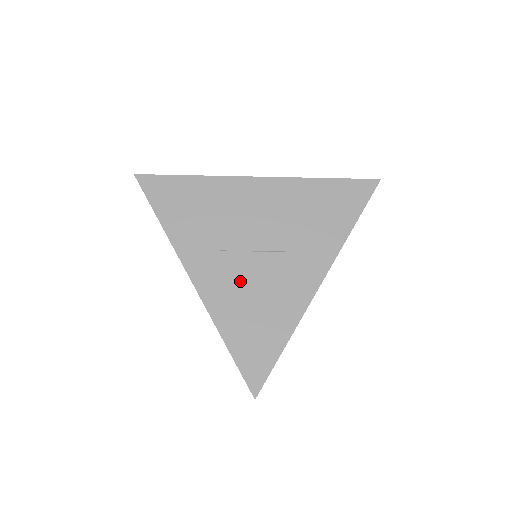
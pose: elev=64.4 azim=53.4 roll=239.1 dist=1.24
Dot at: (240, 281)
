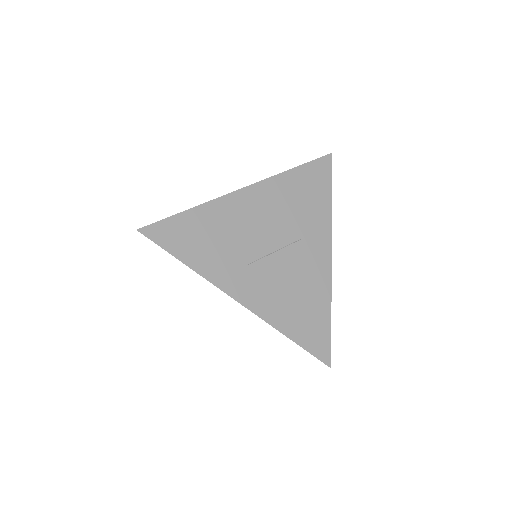
Dot at: (275, 282)
